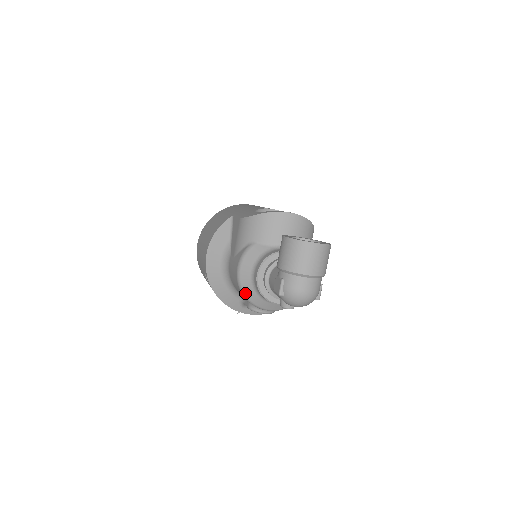
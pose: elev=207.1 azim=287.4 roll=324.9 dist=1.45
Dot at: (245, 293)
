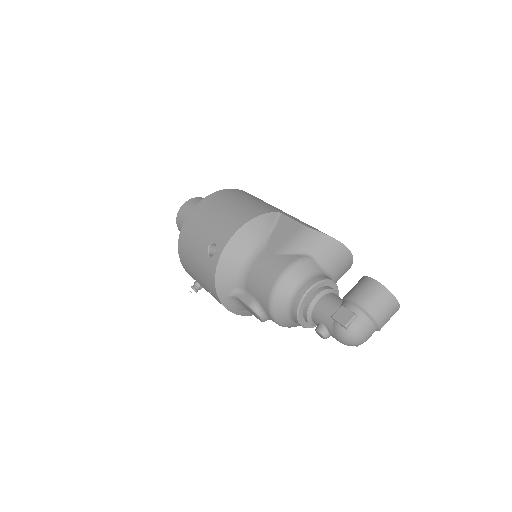
Dot at: (276, 295)
